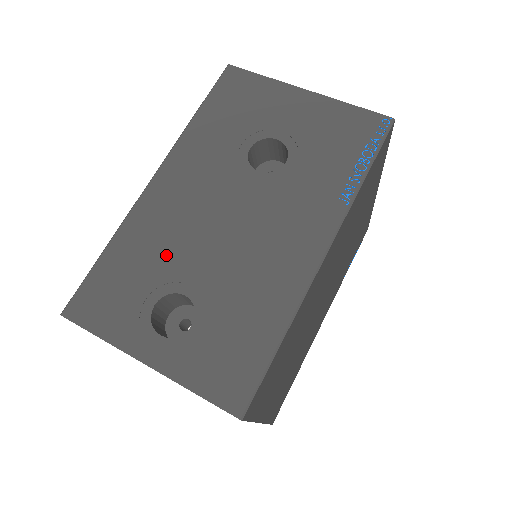
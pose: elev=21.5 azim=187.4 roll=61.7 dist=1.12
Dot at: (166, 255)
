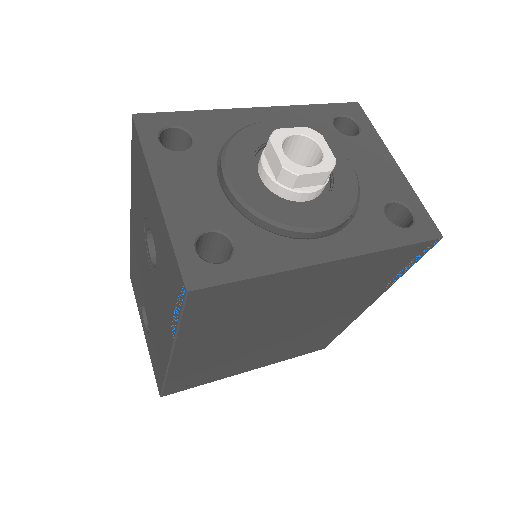
Dot at: (140, 280)
